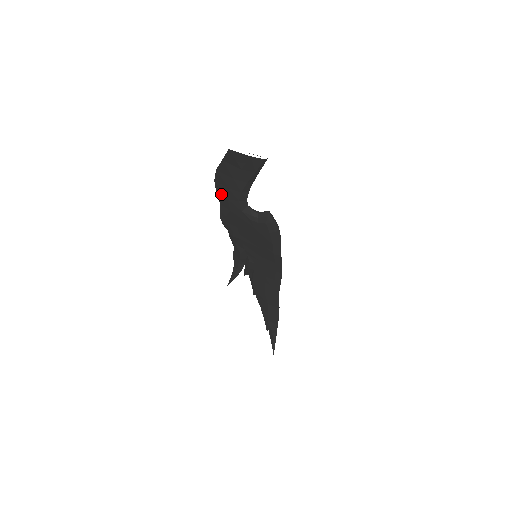
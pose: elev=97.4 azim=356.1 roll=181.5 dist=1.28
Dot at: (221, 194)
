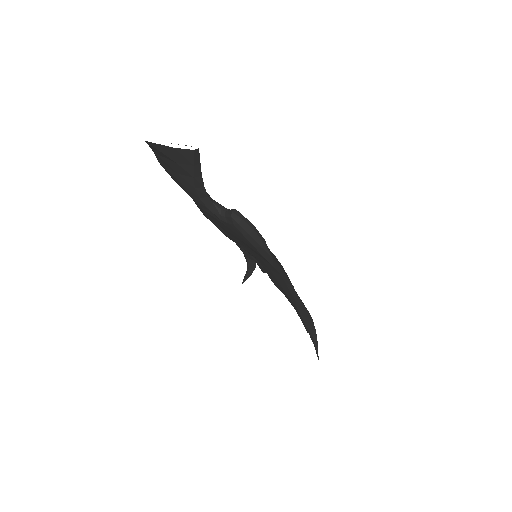
Dot at: (183, 189)
